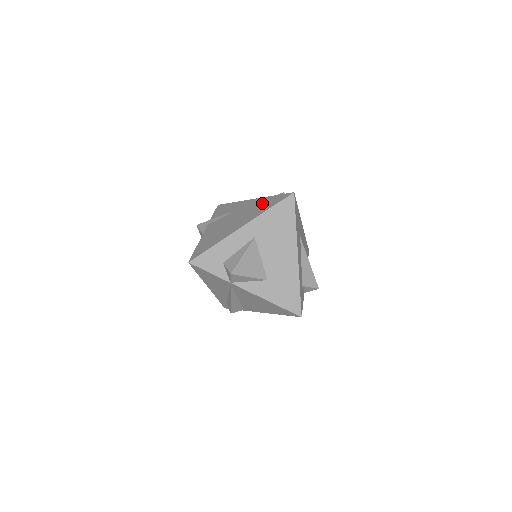
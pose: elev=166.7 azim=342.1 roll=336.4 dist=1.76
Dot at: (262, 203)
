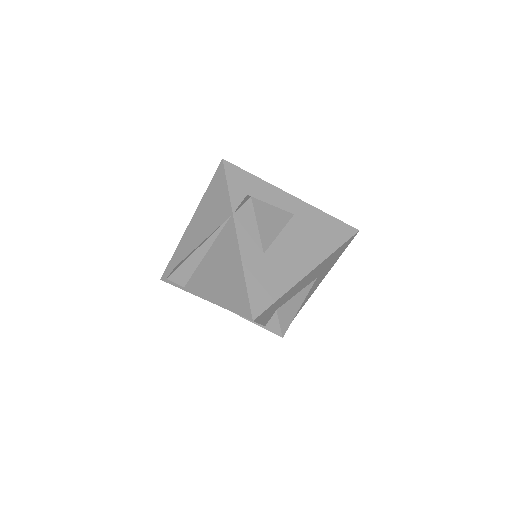
Dot at: occluded
